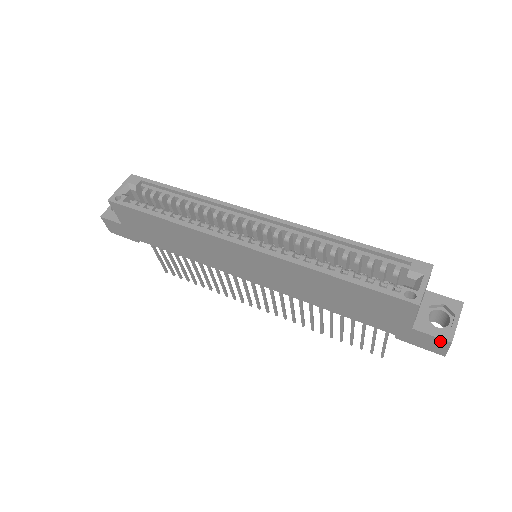
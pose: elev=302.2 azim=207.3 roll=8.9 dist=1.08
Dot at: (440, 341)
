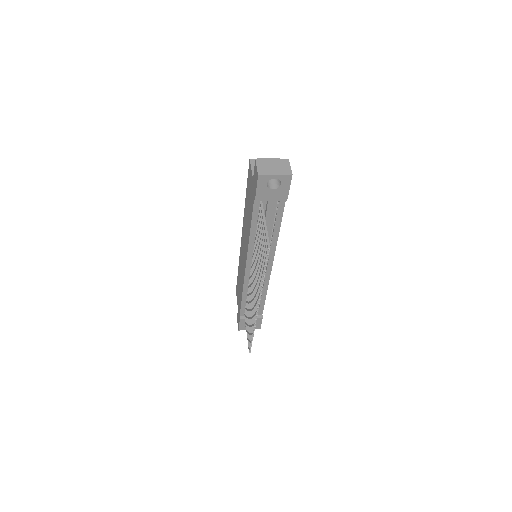
Dot at: (255, 167)
